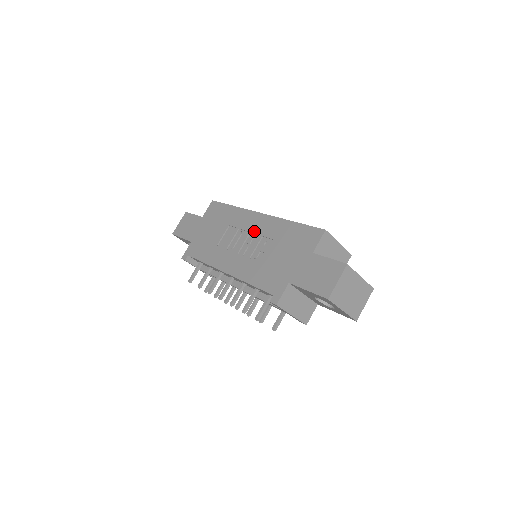
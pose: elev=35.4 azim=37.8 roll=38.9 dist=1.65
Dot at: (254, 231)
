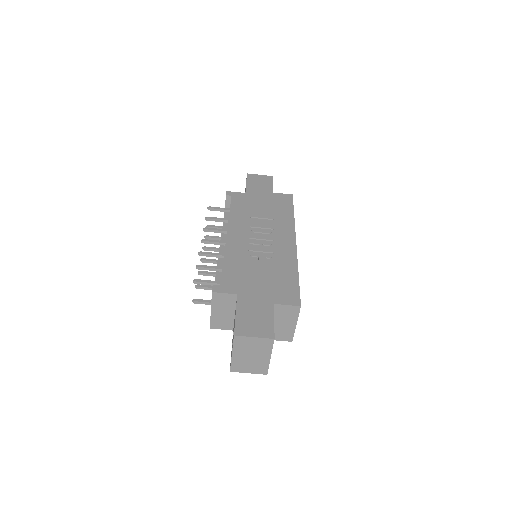
Dot at: (276, 243)
